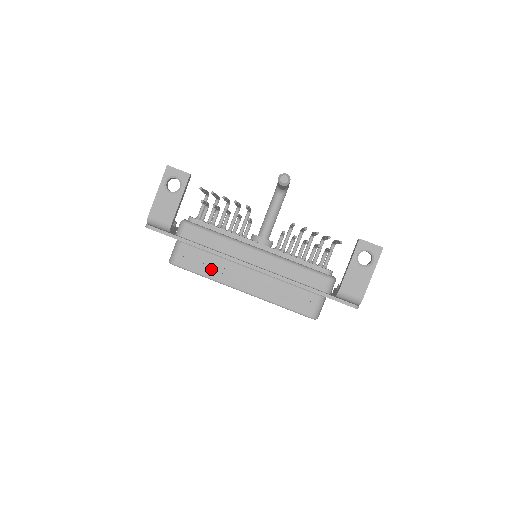
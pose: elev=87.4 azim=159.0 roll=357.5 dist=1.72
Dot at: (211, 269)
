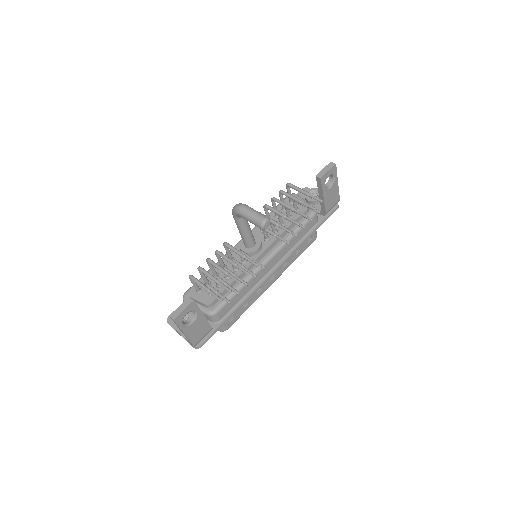
Dot at: (249, 301)
